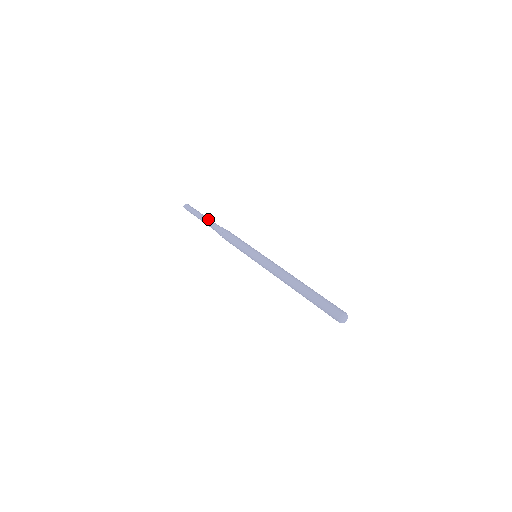
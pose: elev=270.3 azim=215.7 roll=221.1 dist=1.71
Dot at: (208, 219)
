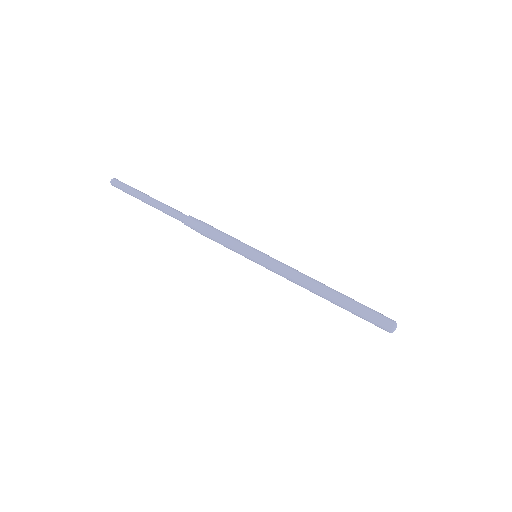
Dot at: occluded
